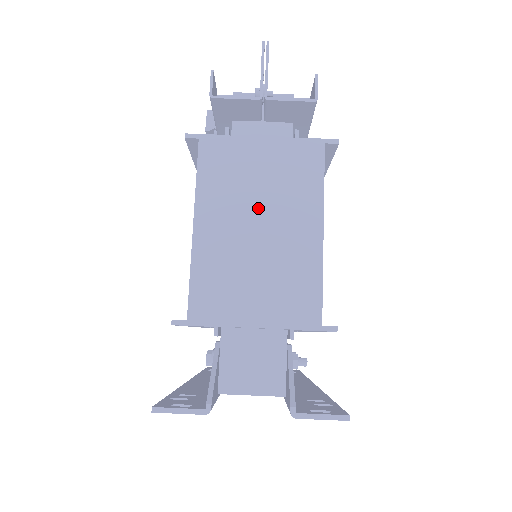
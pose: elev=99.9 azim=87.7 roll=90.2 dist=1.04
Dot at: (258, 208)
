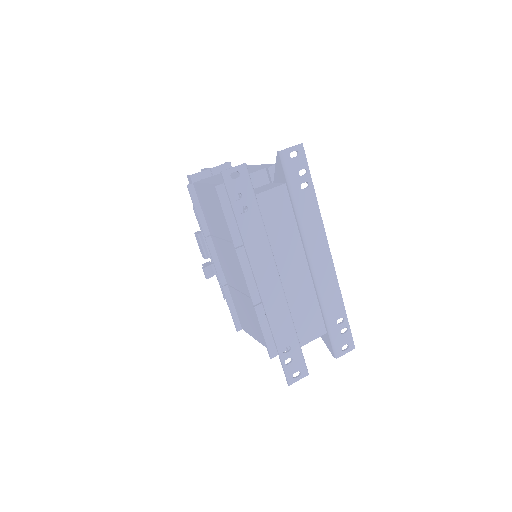
Dot at: occluded
